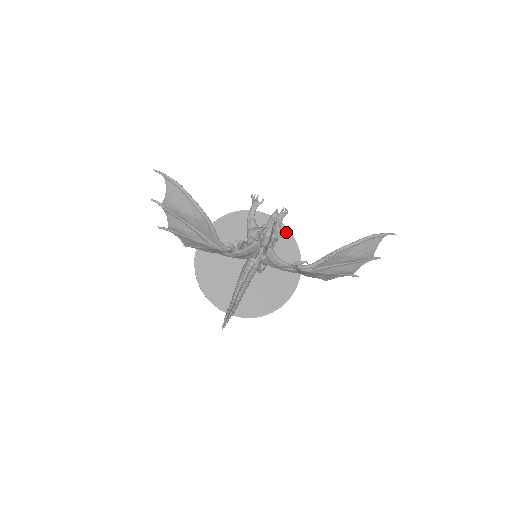
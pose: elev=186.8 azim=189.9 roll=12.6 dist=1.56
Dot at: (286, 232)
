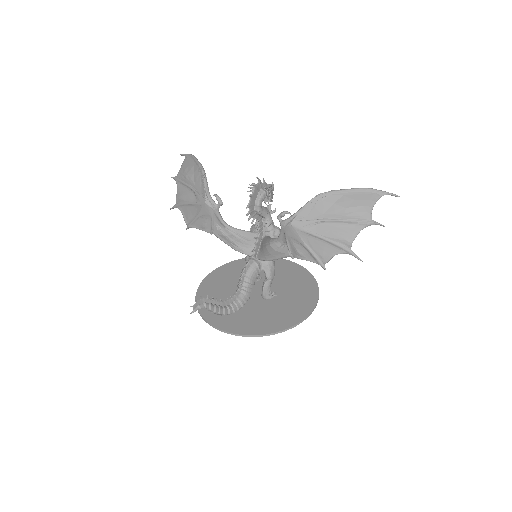
Dot at: (308, 276)
